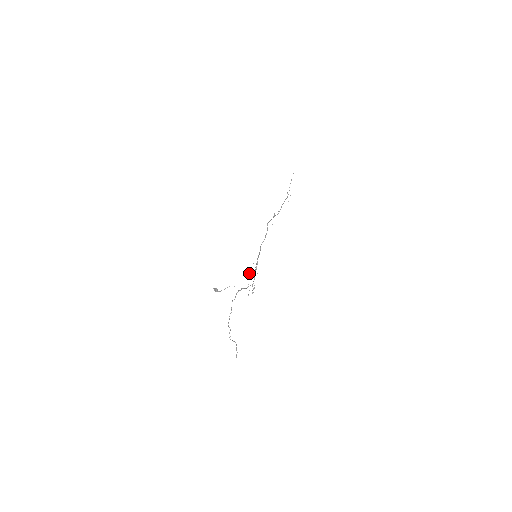
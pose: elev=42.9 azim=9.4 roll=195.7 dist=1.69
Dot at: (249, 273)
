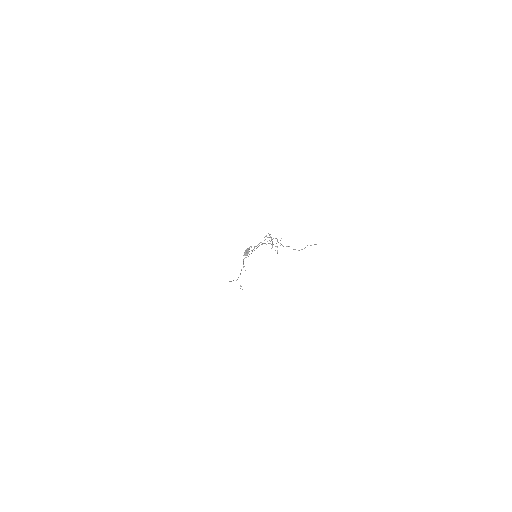
Dot at: occluded
